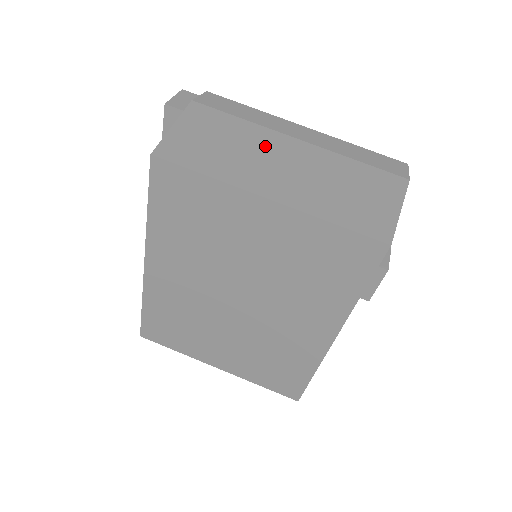
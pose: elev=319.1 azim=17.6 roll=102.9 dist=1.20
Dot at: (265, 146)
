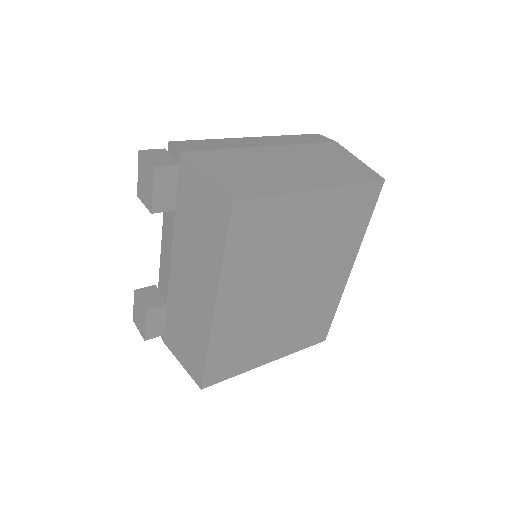
Dot at: (264, 160)
